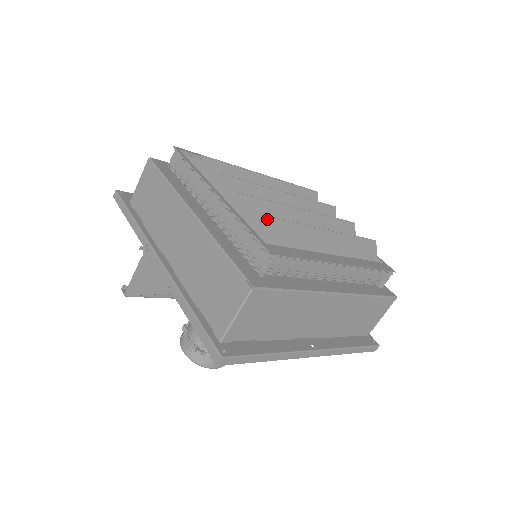
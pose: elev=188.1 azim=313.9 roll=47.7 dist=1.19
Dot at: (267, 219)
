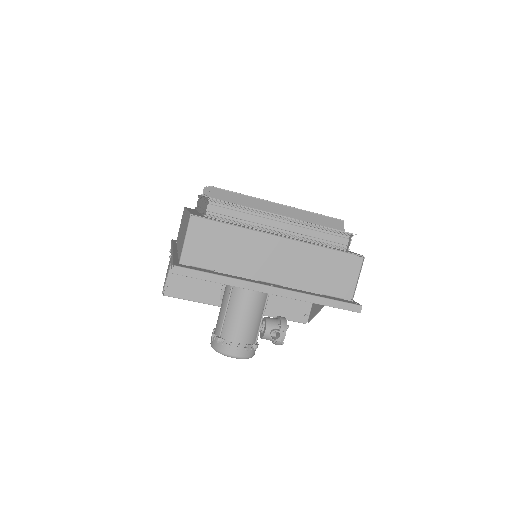
Dot at: (217, 190)
